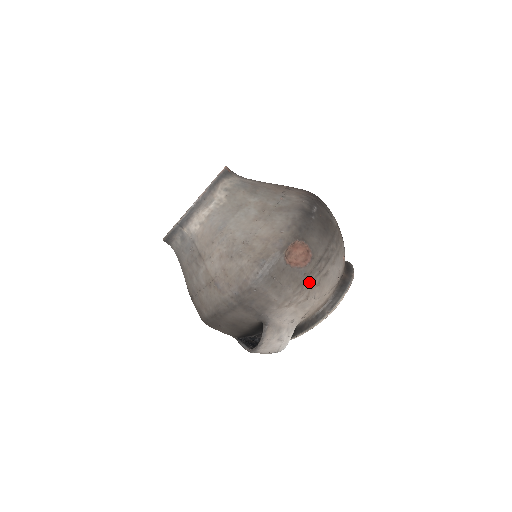
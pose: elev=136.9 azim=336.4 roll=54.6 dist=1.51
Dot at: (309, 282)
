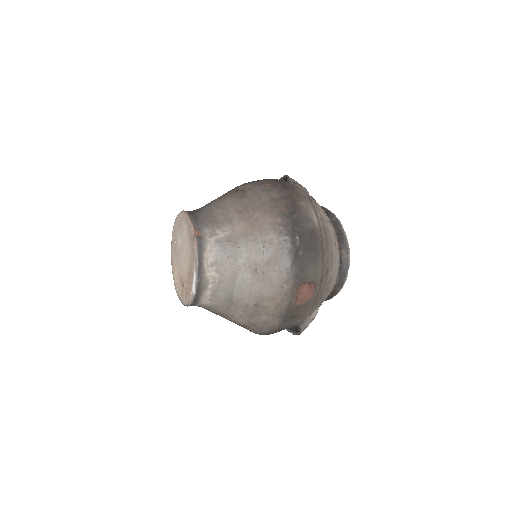
Dot at: (320, 297)
